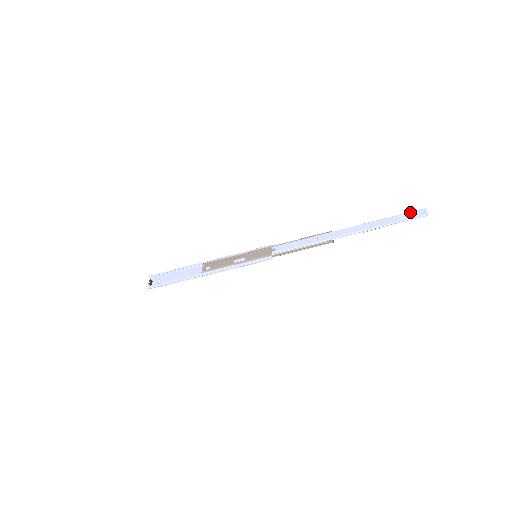
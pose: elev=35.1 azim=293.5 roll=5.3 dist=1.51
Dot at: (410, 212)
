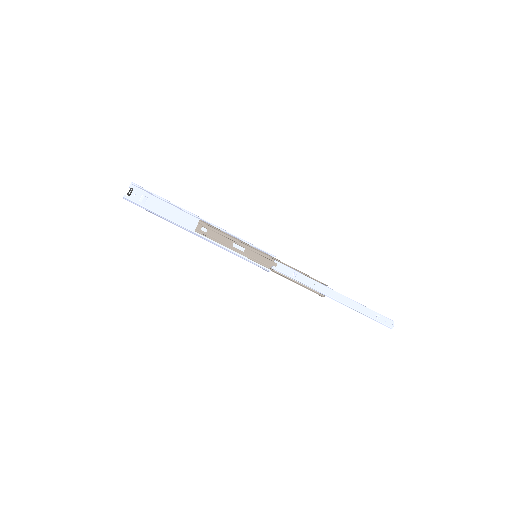
Dot at: (385, 317)
